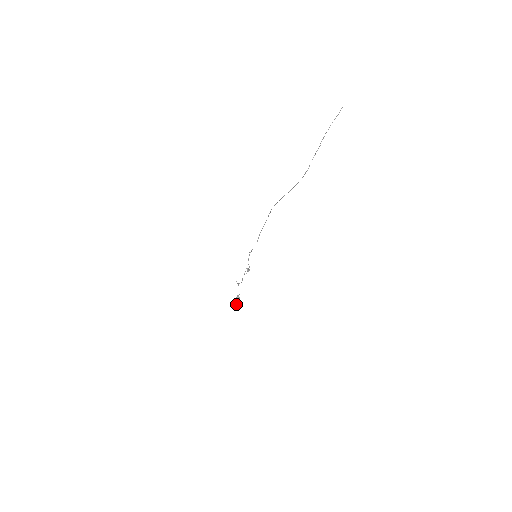
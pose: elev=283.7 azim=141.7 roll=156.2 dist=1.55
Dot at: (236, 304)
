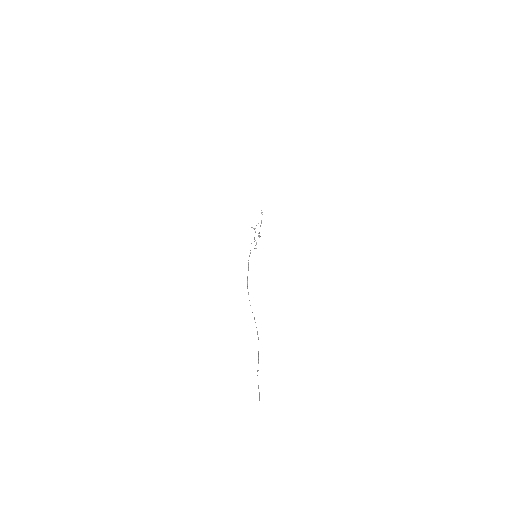
Dot at: occluded
